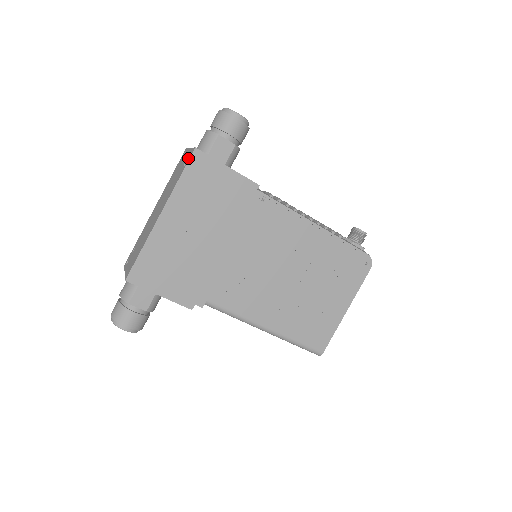
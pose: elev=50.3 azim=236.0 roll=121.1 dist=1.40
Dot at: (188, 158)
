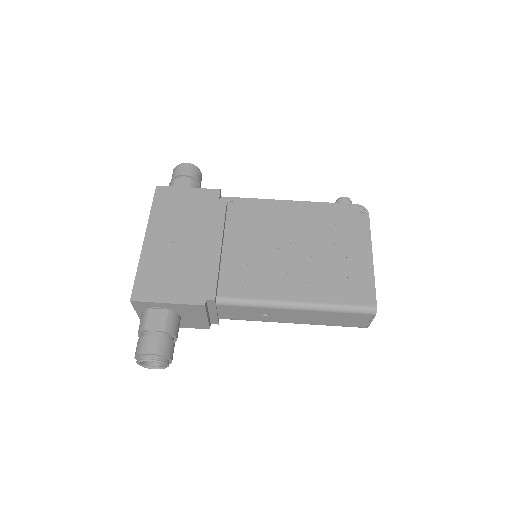
Dot at: occluded
